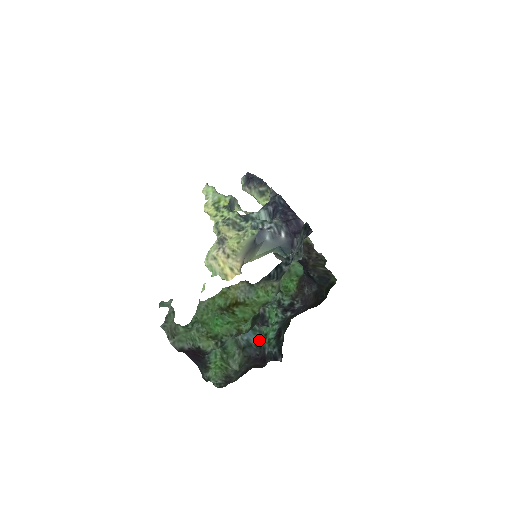
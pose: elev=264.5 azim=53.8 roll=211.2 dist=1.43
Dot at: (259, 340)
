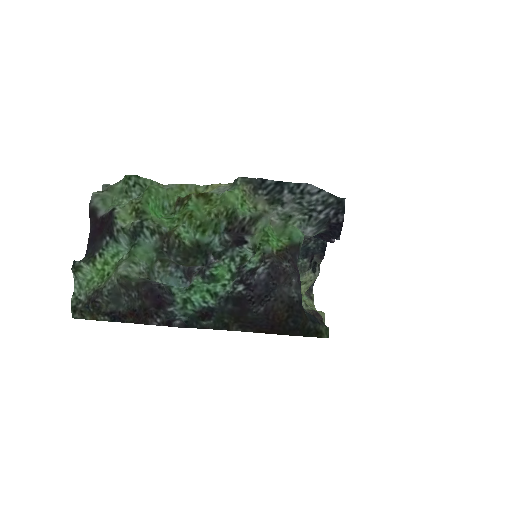
Dot at: (177, 290)
